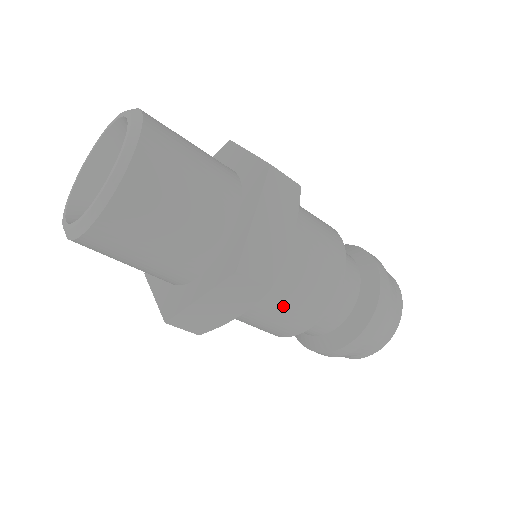
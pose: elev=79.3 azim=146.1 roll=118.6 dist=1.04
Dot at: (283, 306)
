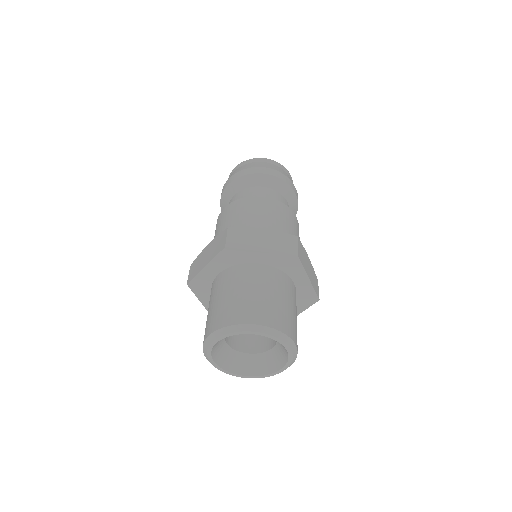
Dot at: occluded
